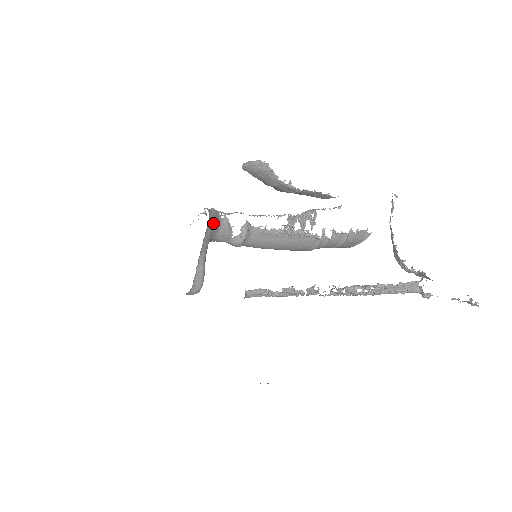
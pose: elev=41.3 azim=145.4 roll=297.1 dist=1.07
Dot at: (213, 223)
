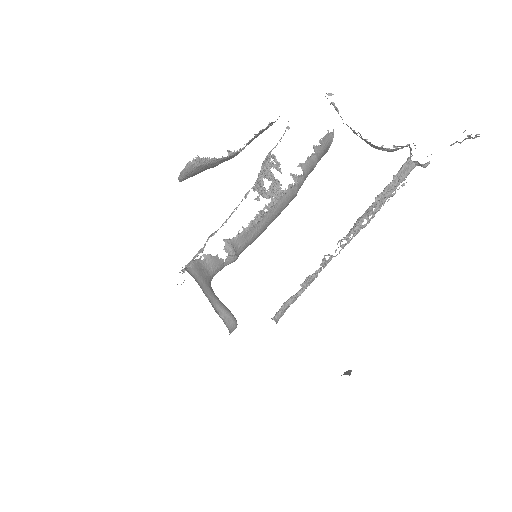
Dot at: (200, 274)
